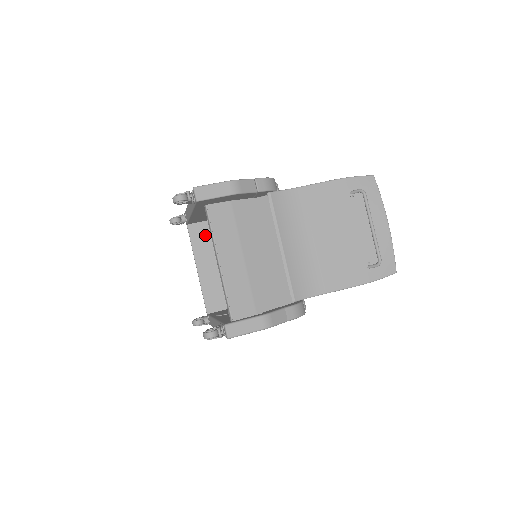
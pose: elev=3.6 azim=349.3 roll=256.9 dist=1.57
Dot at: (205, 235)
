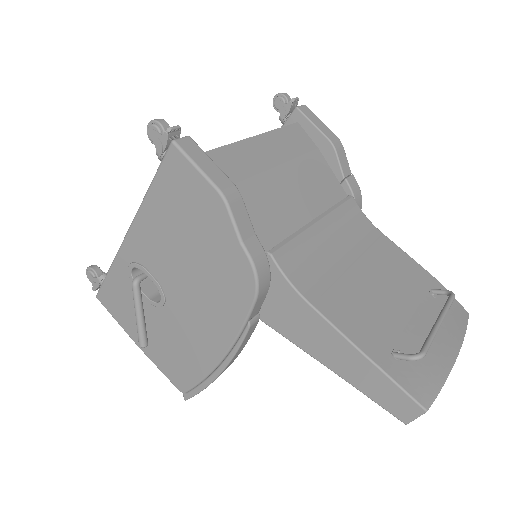
Dot at: occluded
